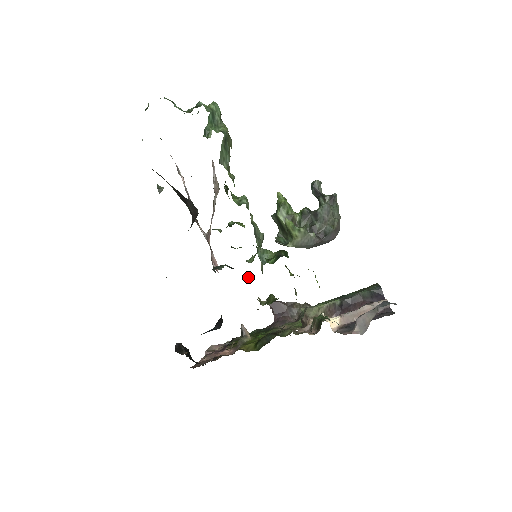
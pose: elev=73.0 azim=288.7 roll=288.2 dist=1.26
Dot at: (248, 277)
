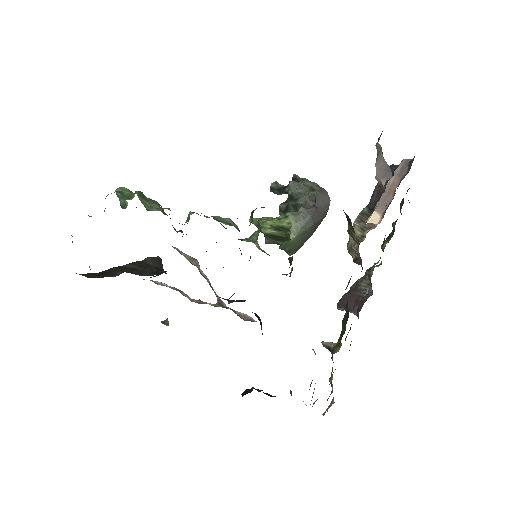
Dot at: occluded
